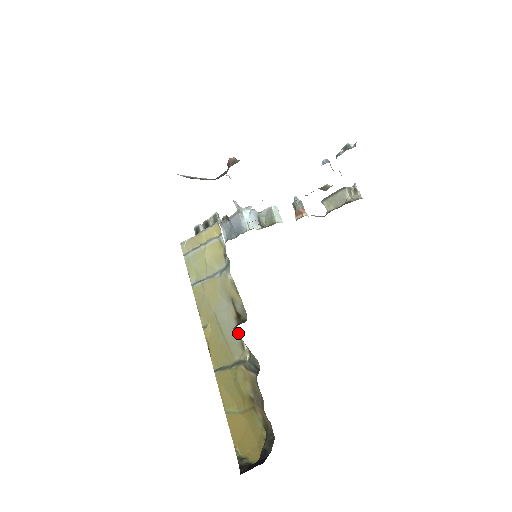
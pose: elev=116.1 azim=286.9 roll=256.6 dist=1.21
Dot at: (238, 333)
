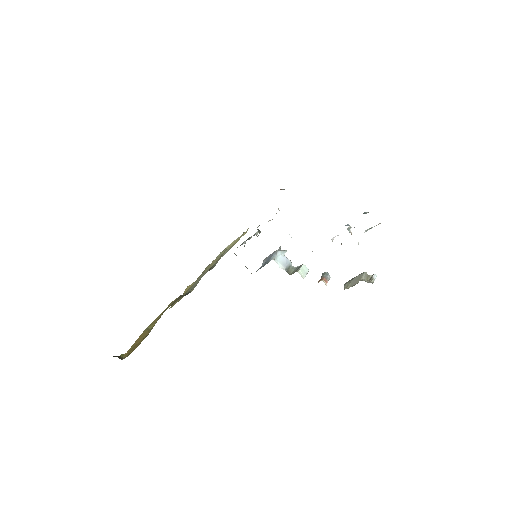
Dot at: occluded
